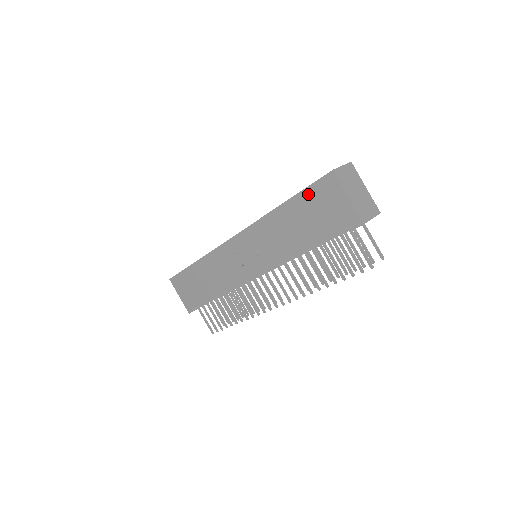
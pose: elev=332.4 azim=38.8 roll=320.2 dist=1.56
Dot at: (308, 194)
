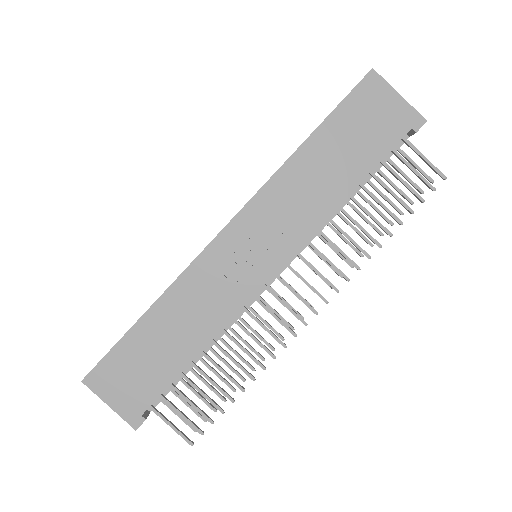
Dot at: (344, 111)
